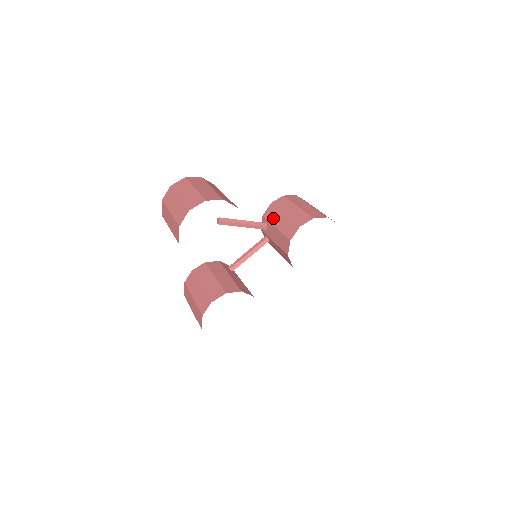
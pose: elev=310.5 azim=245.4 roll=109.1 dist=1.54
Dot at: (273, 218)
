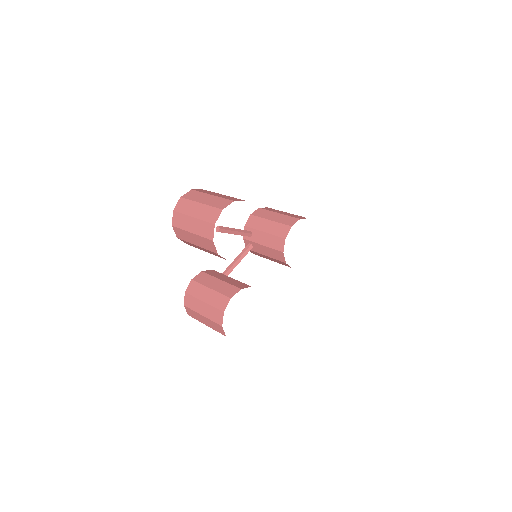
Dot at: (258, 225)
